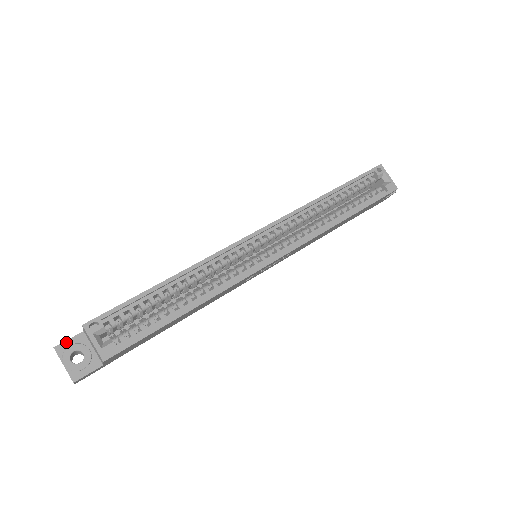
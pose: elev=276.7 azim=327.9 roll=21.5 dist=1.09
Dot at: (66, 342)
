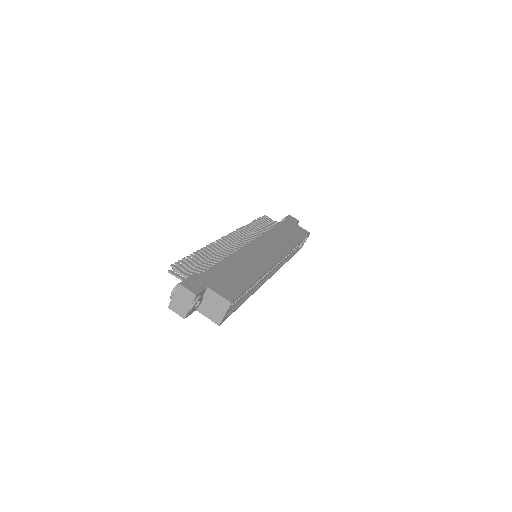
Dot at: (201, 293)
